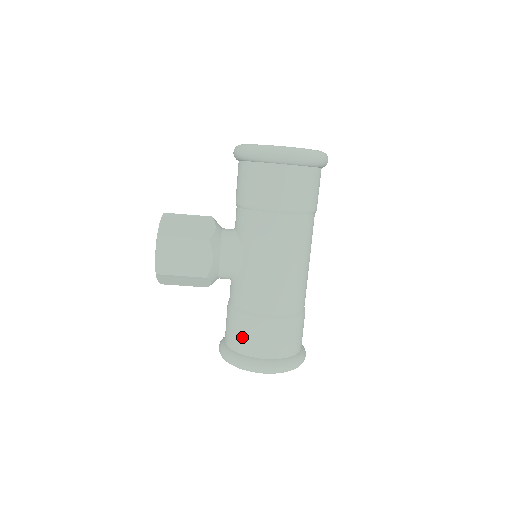
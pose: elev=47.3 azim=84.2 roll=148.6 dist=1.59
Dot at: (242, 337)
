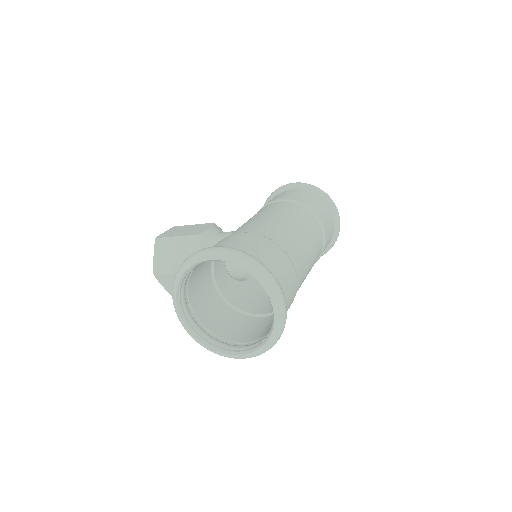
Dot at: occluded
